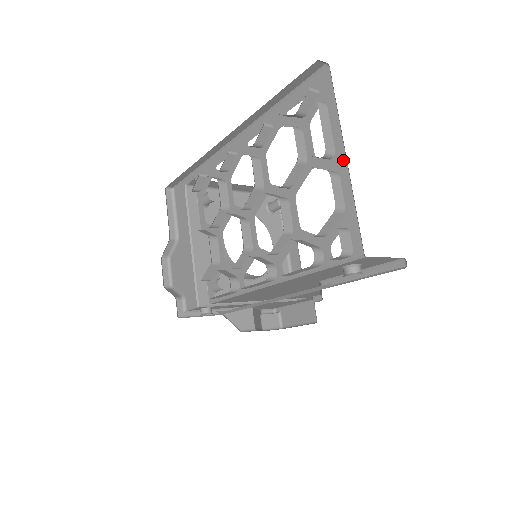
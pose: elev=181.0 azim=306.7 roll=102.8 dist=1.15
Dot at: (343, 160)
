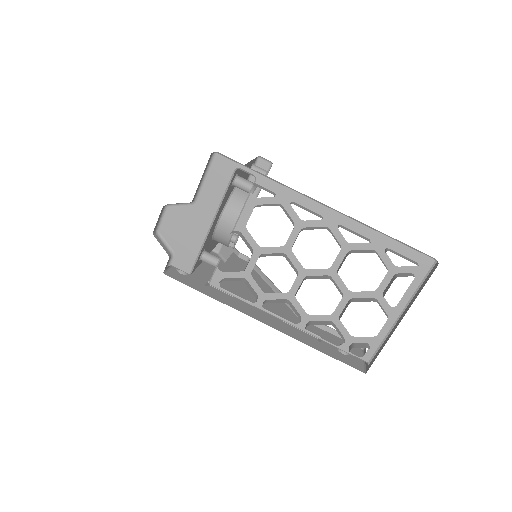
Dot at: (397, 315)
